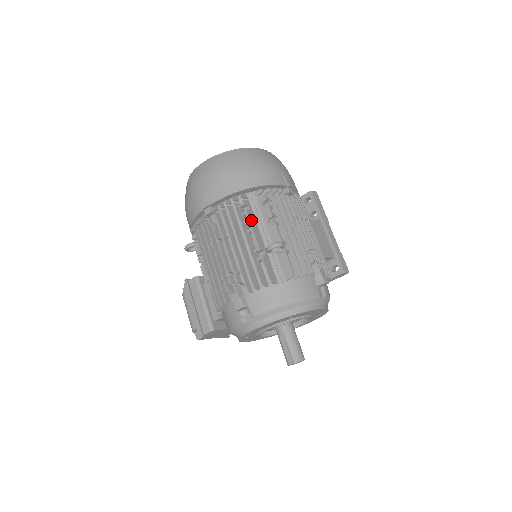
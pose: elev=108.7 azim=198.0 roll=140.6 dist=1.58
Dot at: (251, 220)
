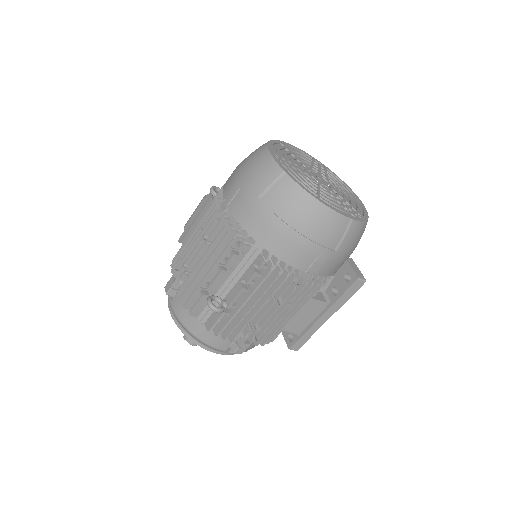
Dot at: (229, 264)
